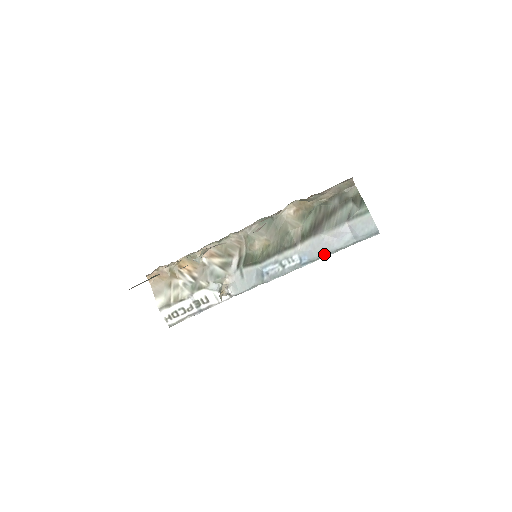
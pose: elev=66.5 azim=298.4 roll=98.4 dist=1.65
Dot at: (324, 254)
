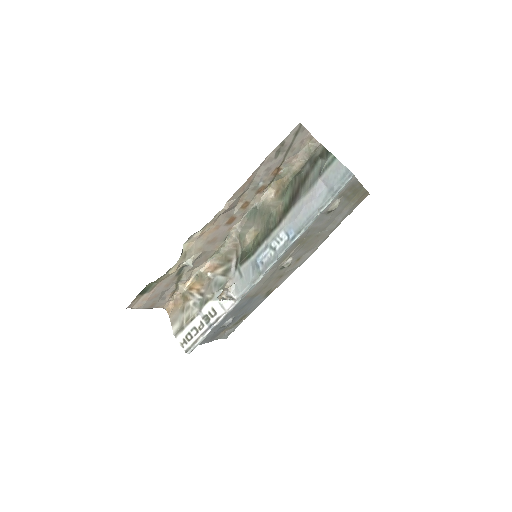
Dot at: (307, 220)
